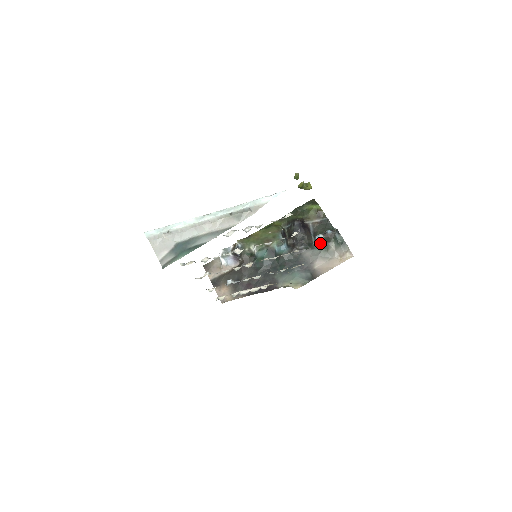
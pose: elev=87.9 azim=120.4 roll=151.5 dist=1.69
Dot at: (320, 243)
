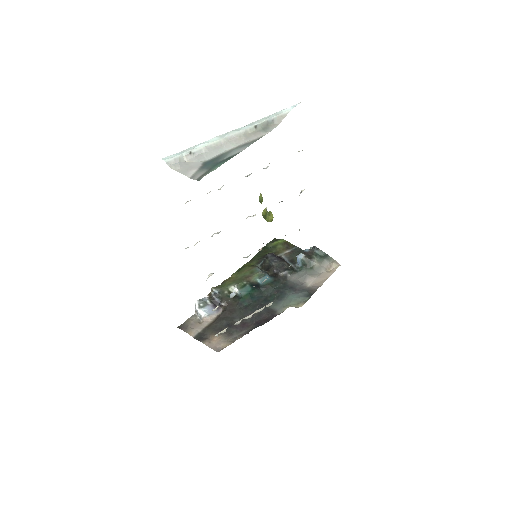
Dot at: (303, 261)
